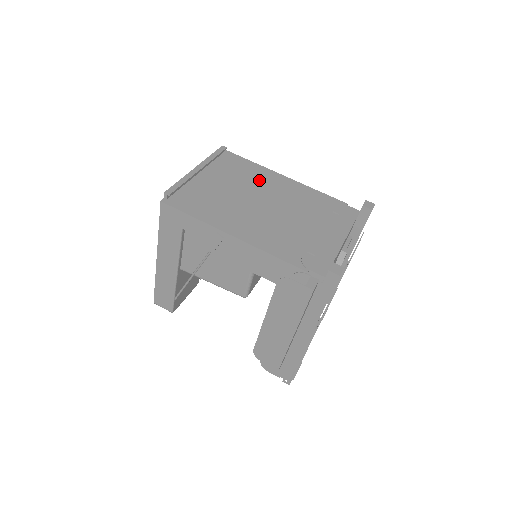
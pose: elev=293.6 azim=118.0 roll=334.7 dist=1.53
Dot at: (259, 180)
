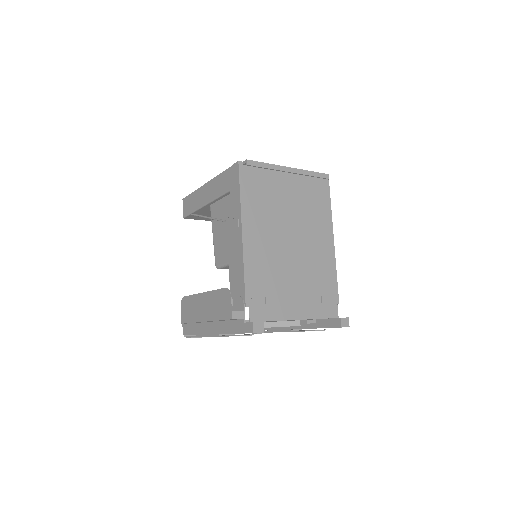
Dot at: (314, 222)
